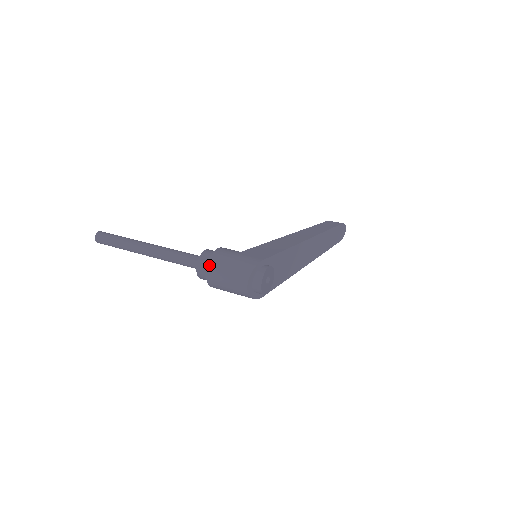
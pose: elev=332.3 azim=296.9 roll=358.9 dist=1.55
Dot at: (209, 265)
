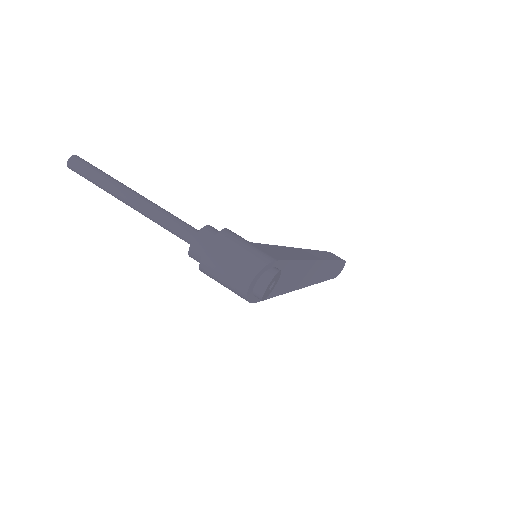
Dot at: (212, 242)
